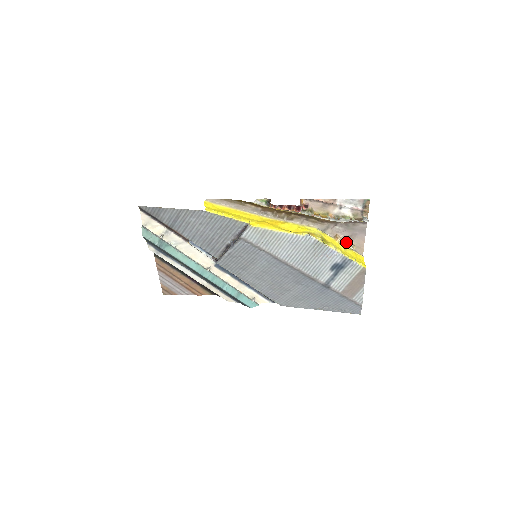
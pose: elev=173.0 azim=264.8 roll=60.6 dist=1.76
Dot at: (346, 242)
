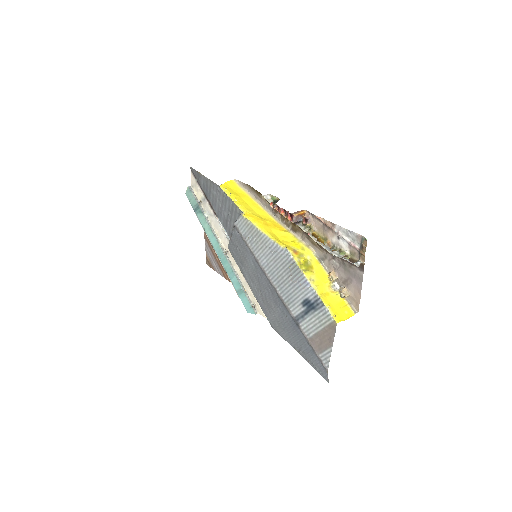
Dot at: (342, 285)
